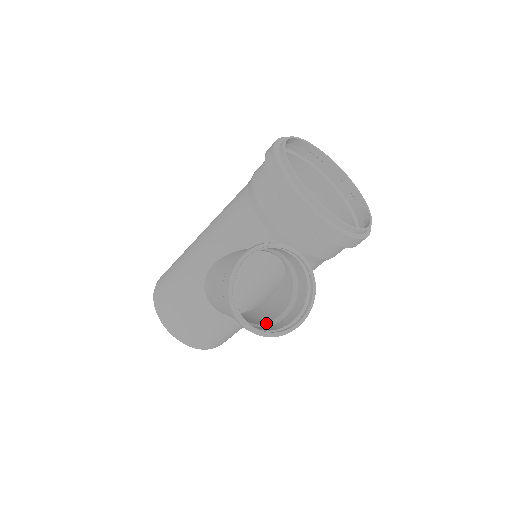
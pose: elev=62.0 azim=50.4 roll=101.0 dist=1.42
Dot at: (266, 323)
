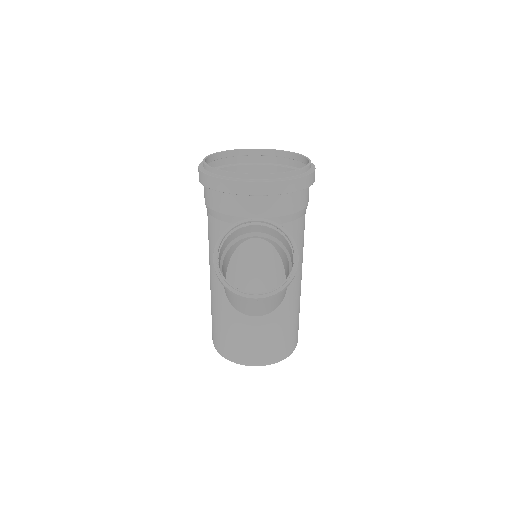
Dot at: occluded
